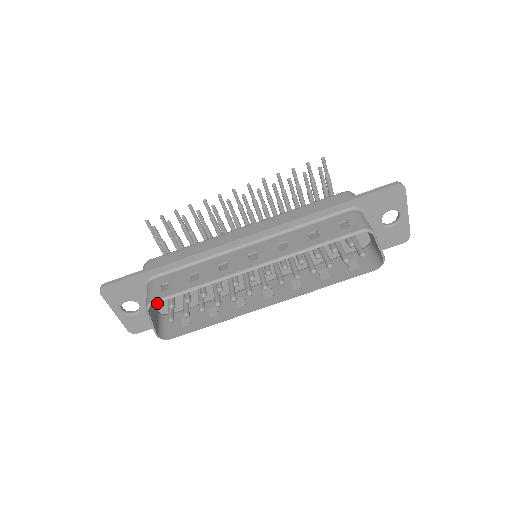
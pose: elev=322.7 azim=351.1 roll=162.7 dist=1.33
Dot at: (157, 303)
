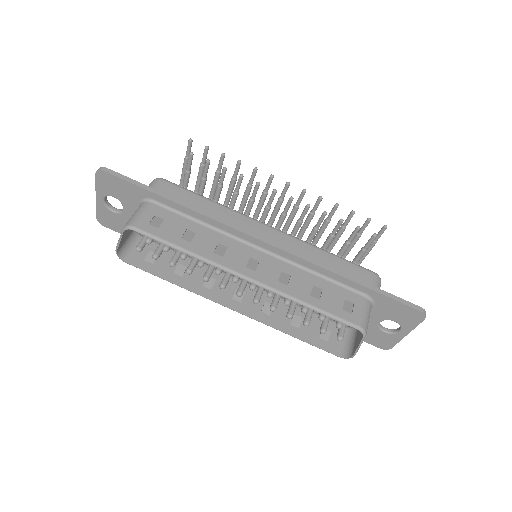
Dot at: occluded
